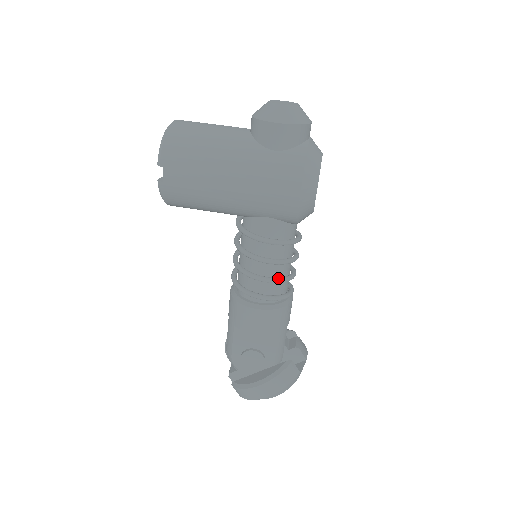
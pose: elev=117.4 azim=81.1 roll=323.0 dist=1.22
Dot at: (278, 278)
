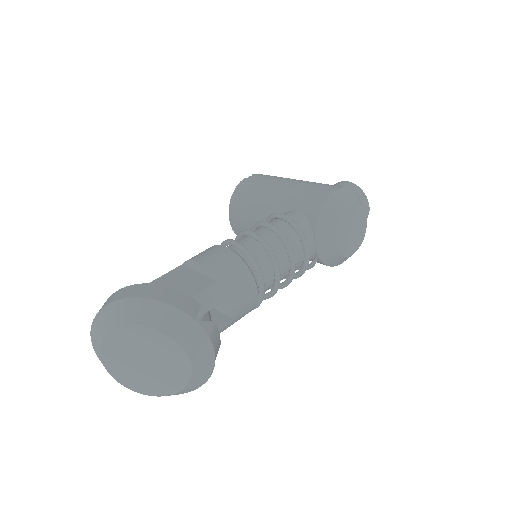
Dot at: (266, 242)
